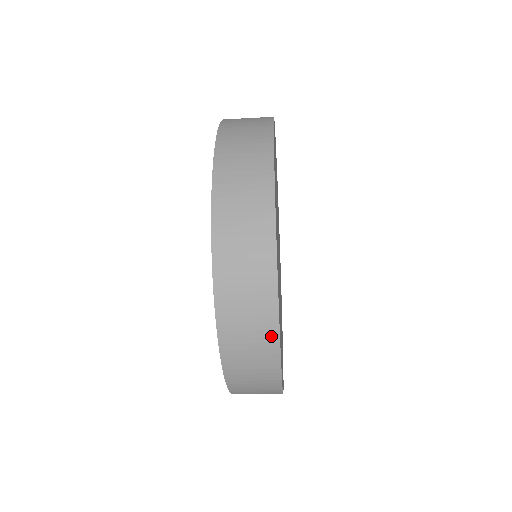
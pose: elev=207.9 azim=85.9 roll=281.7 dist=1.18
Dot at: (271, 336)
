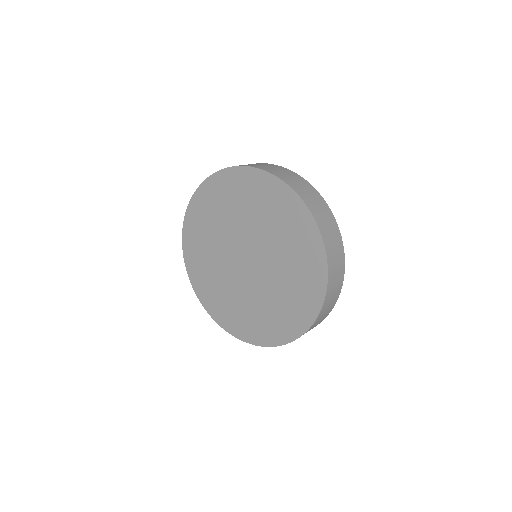
Dot at: occluded
